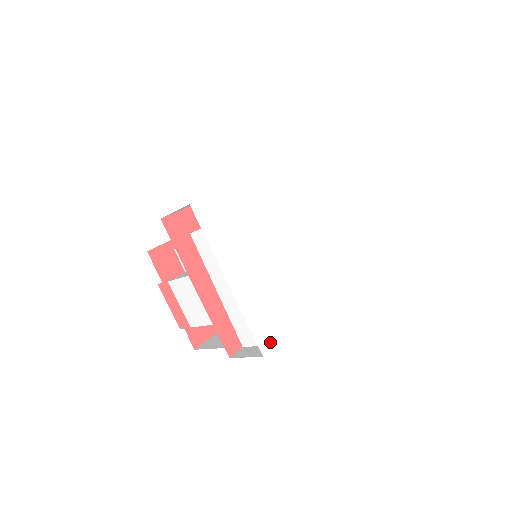
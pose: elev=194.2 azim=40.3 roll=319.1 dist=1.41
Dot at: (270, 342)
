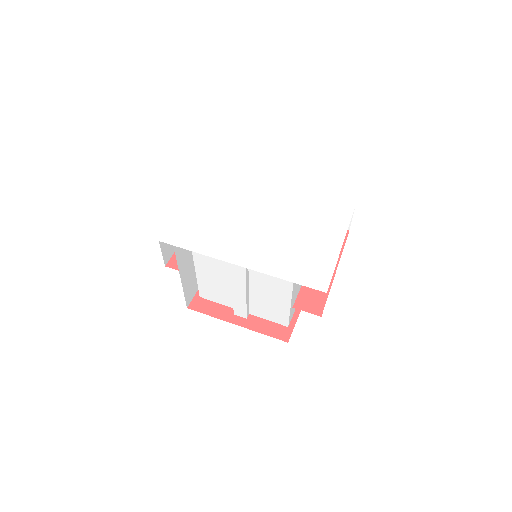
Dot at: (172, 241)
